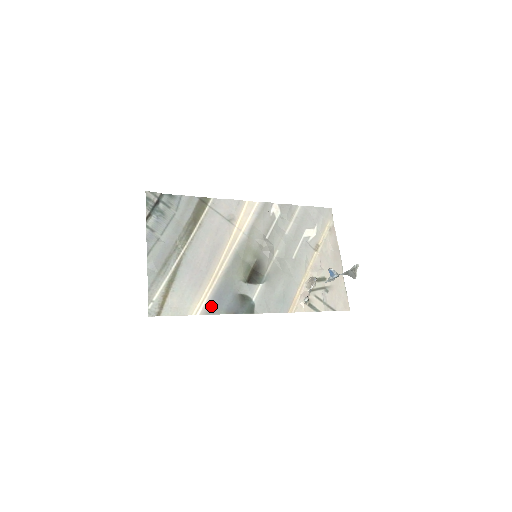
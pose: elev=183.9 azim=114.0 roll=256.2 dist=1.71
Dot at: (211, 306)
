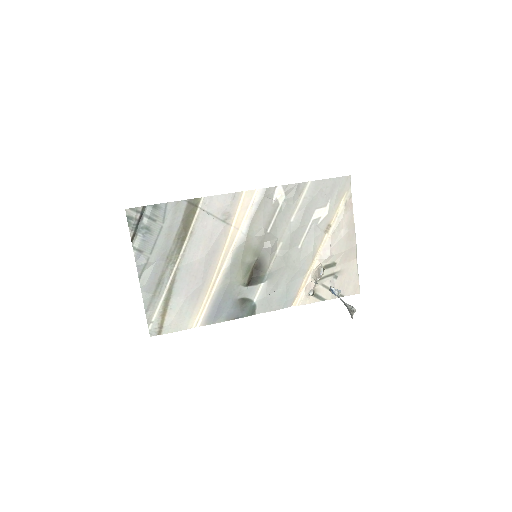
Dot at: (210, 316)
